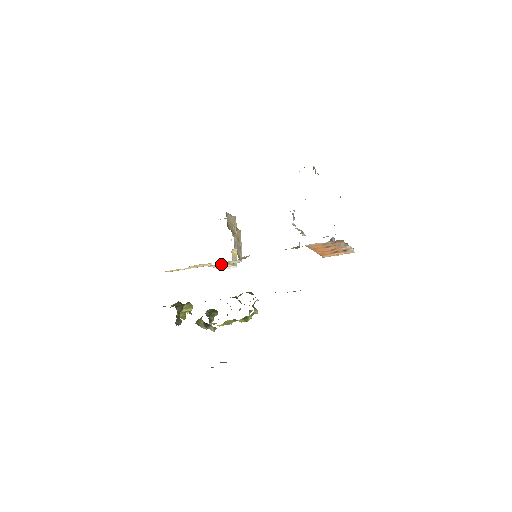
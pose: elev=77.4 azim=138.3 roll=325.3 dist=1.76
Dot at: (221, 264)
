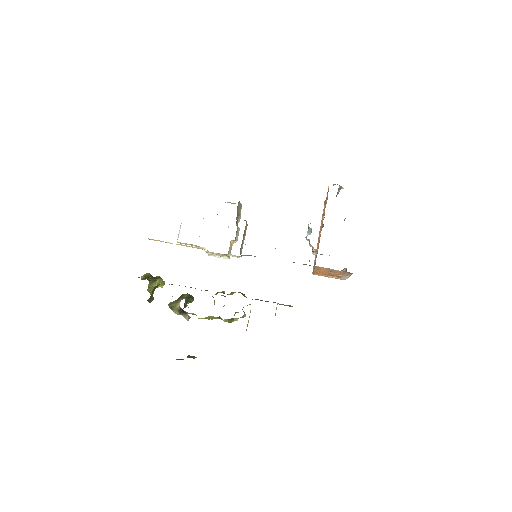
Dot at: (218, 253)
